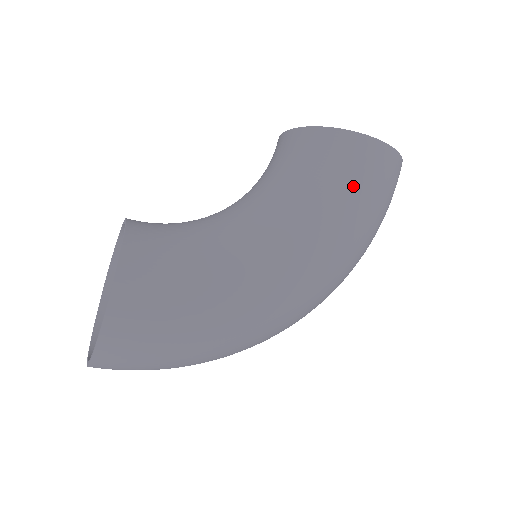
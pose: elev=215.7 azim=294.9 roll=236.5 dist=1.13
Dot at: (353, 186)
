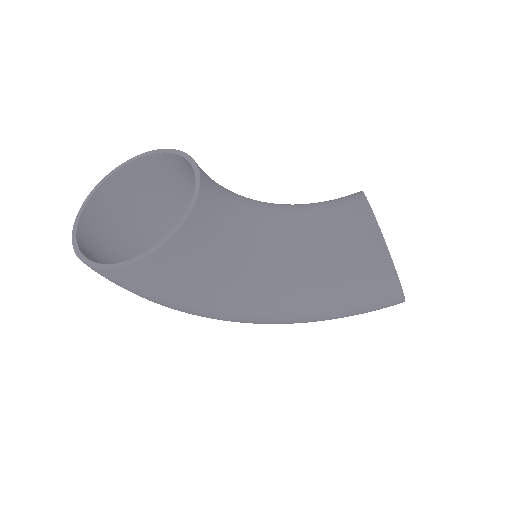
Dot at: (355, 305)
